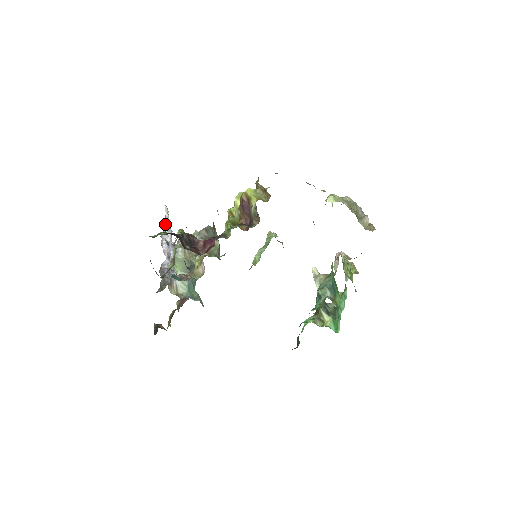
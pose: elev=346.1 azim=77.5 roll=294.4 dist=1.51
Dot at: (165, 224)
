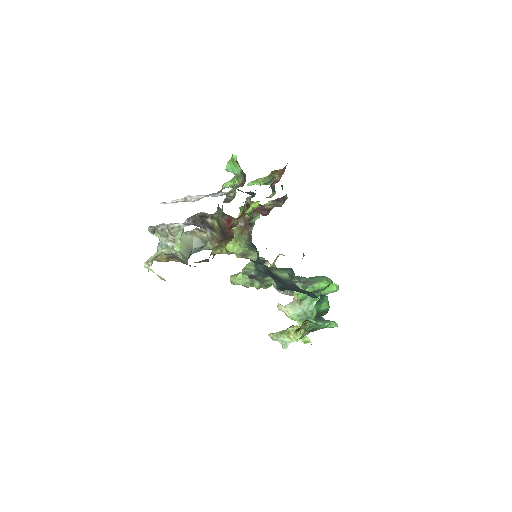
Dot at: (184, 197)
